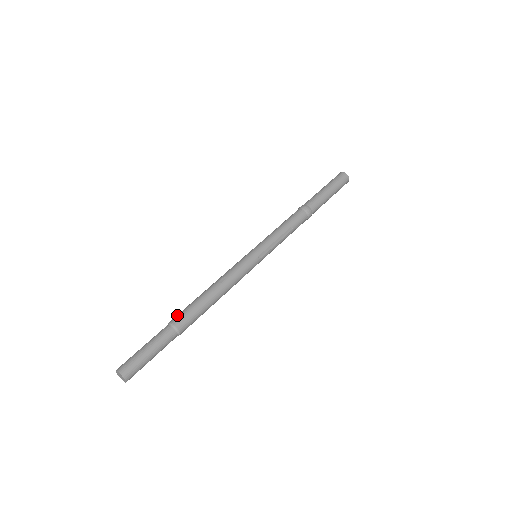
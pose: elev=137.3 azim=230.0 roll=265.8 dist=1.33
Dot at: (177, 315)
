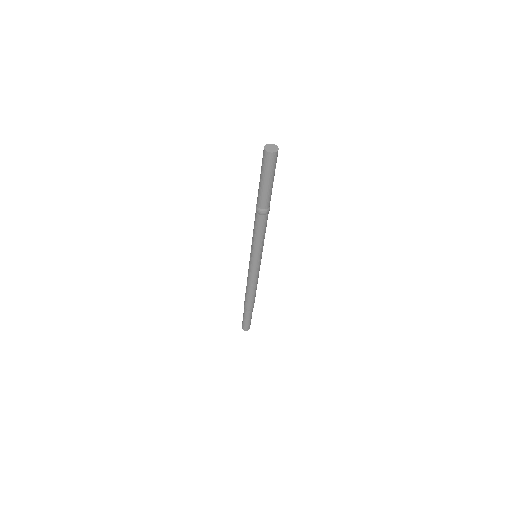
Dot at: (245, 305)
